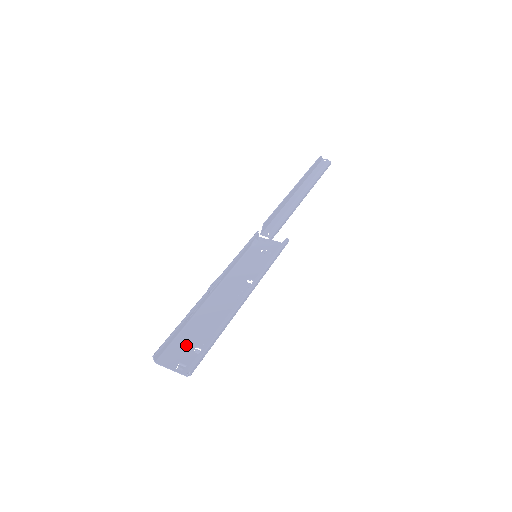
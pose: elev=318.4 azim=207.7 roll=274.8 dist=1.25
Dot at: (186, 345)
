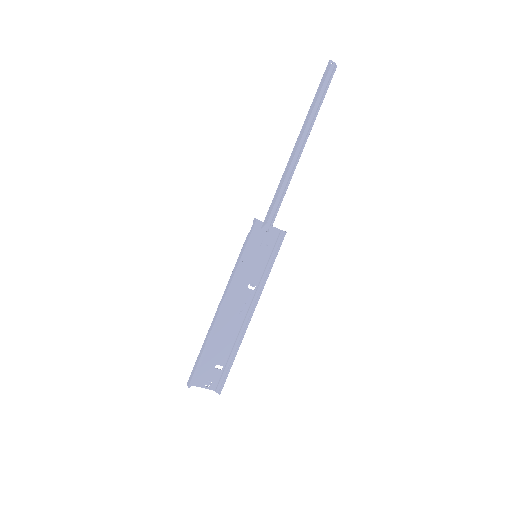
Dot at: (208, 365)
